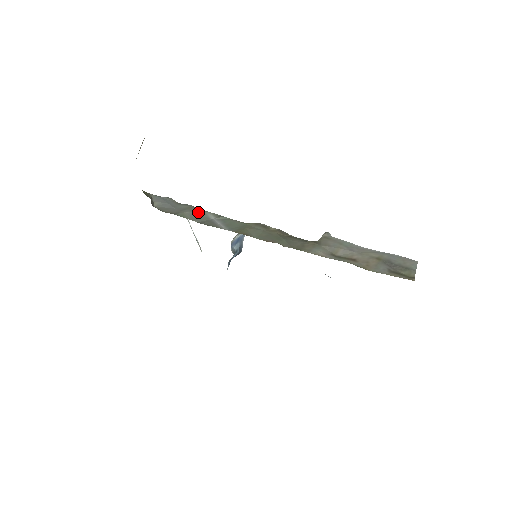
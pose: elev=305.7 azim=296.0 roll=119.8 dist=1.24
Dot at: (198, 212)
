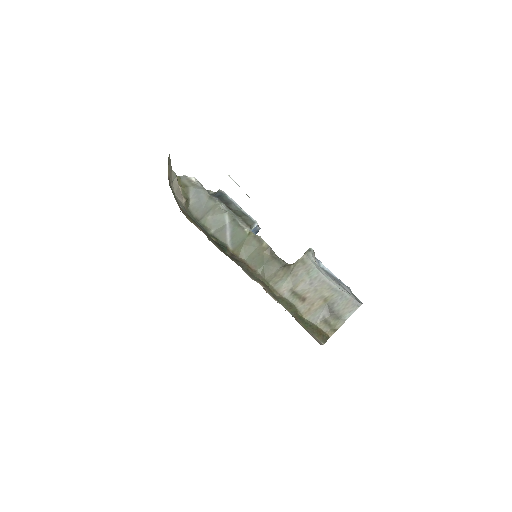
Dot at: (218, 215)
